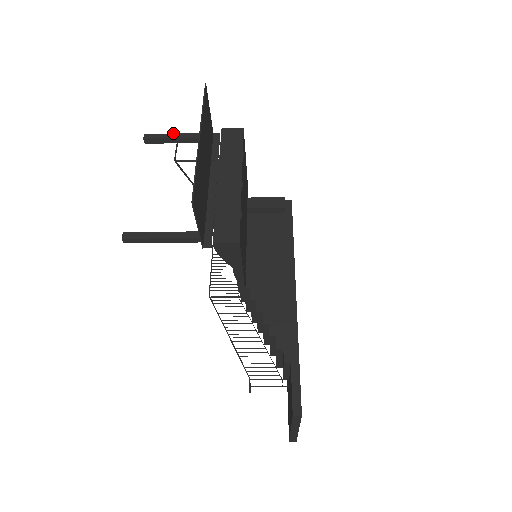
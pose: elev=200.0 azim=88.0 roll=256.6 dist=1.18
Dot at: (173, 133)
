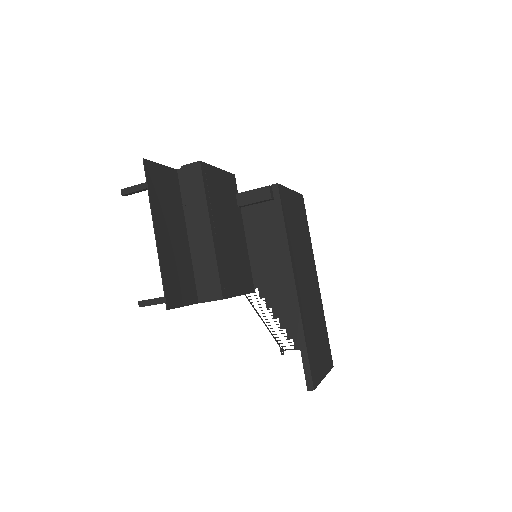
Dot at: (143, 183)
